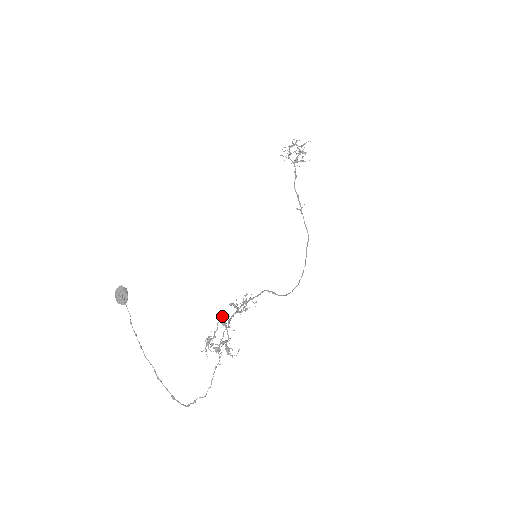
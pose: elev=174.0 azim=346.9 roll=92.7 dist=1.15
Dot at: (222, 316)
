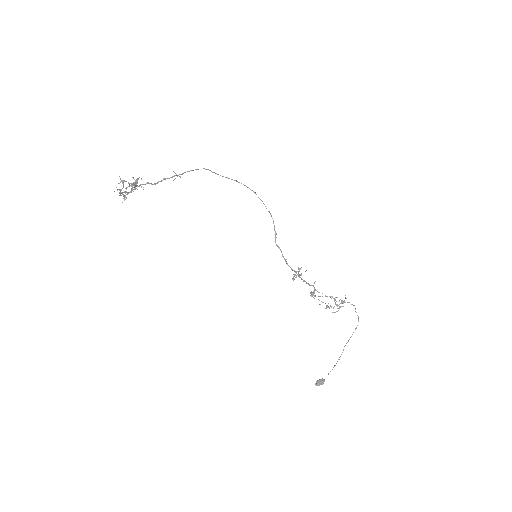
Dot at: (311, 296)
